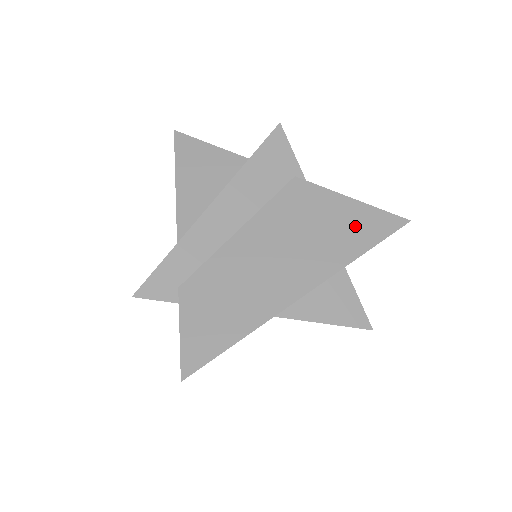
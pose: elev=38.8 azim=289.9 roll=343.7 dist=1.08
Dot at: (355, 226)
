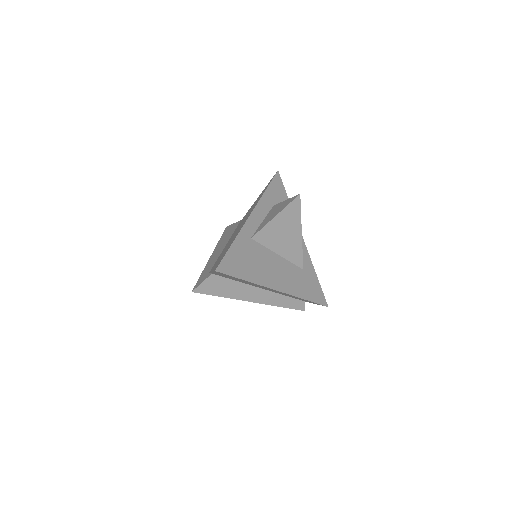
Dot at: occluded
